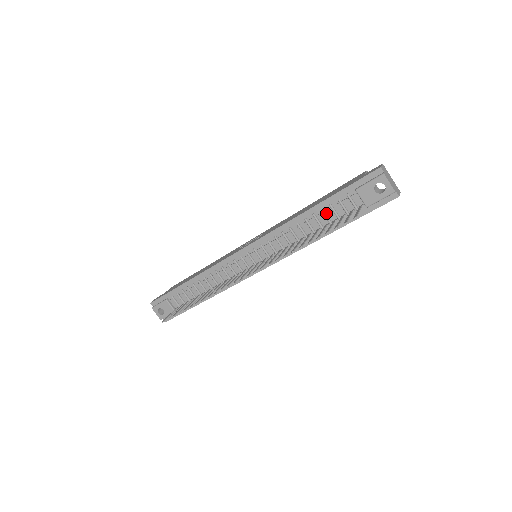
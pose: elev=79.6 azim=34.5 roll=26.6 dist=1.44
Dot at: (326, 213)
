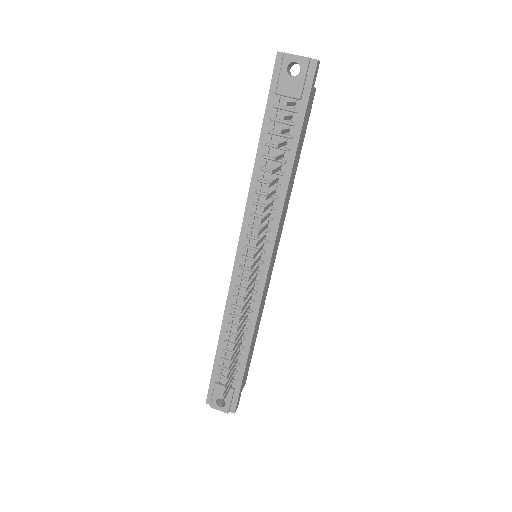
Dot at: (273, 144)
